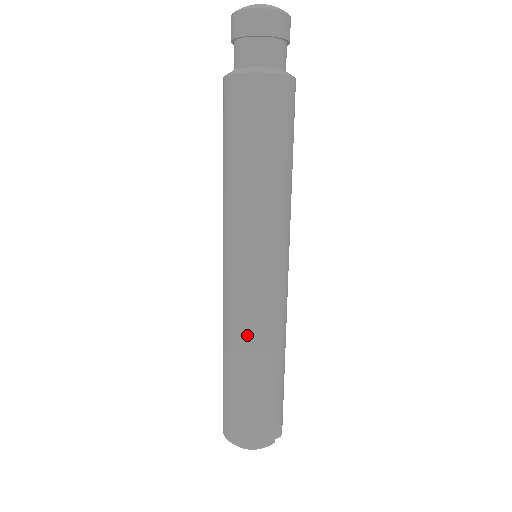
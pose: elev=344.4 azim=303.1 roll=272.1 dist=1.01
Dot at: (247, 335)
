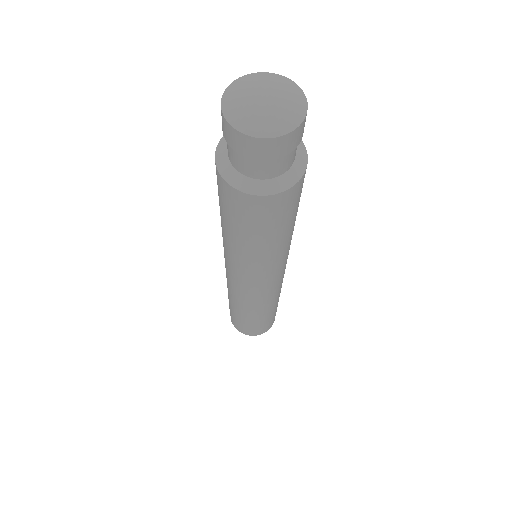
Dot at: (269, 304)
